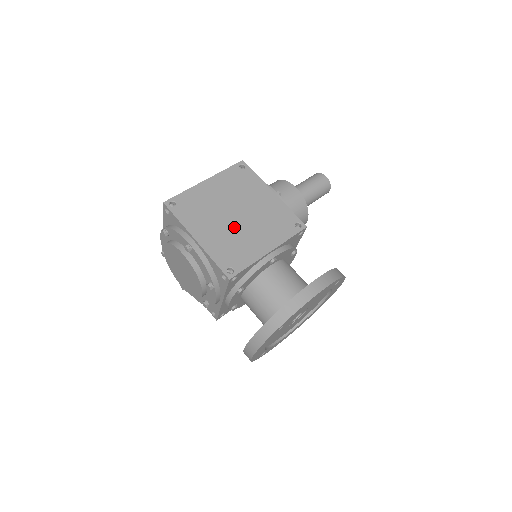
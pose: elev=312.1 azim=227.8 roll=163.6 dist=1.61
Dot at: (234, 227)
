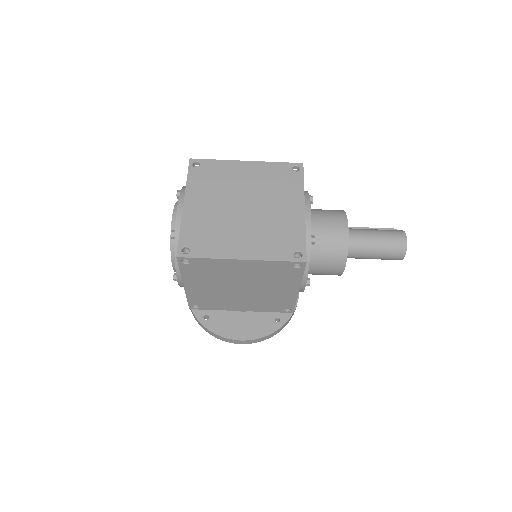
Dot at: (229, 293)
